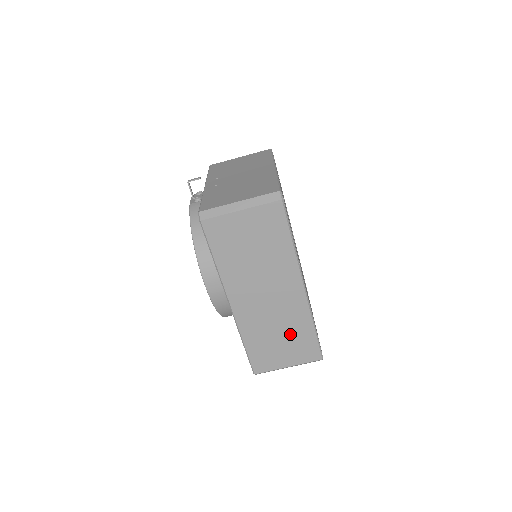
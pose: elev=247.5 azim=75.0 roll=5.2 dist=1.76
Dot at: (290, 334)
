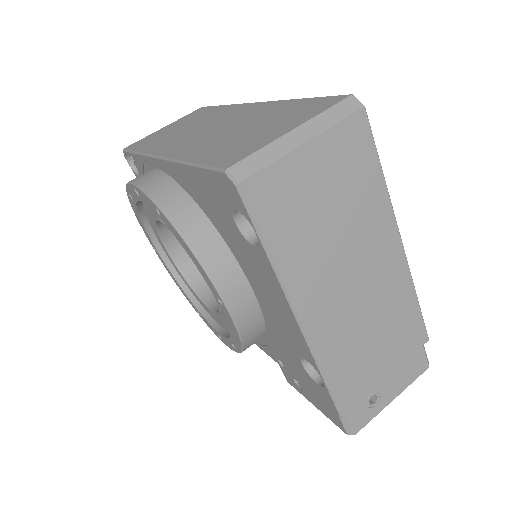
Dot at: (266, 120)
